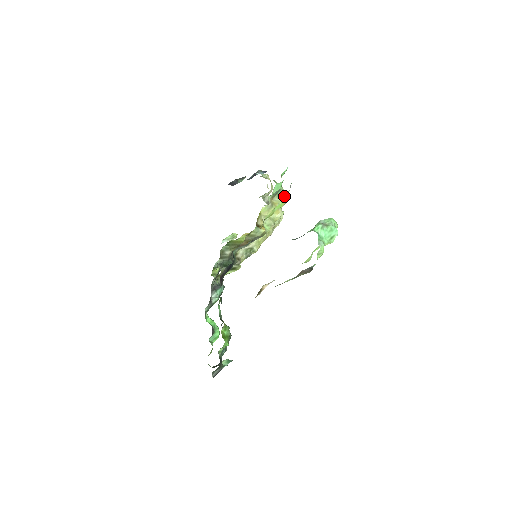
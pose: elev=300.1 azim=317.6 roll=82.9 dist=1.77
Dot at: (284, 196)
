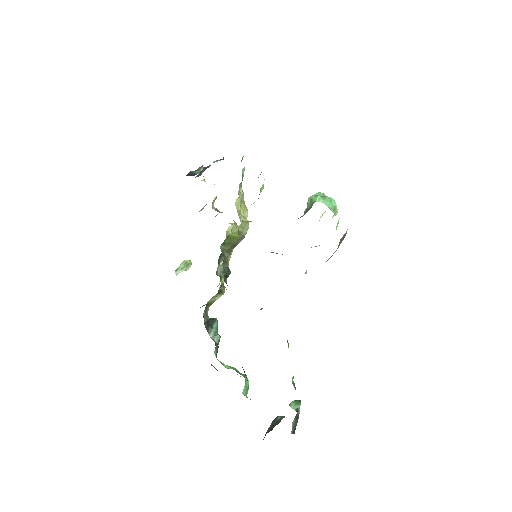
Dot at: occluded
